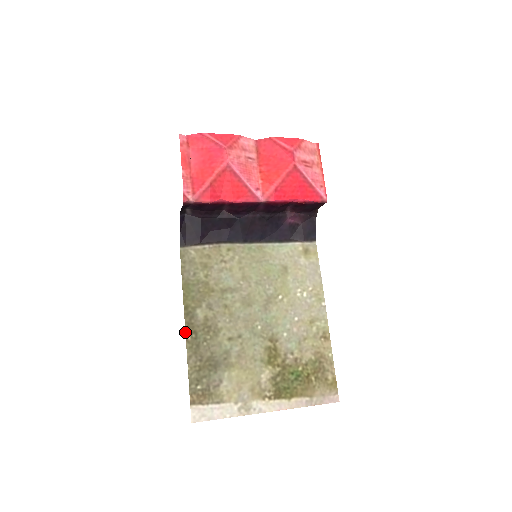
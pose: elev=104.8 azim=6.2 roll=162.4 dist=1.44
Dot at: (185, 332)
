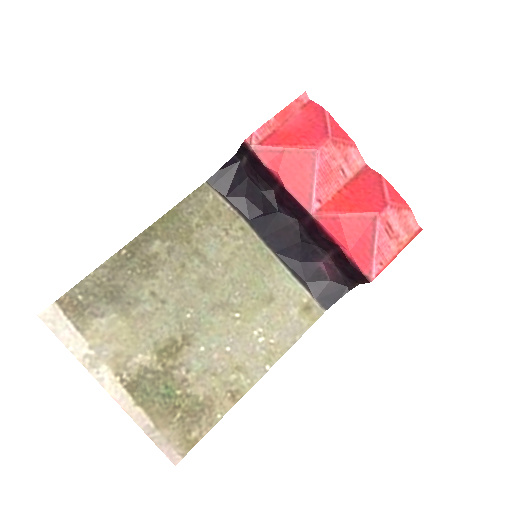
Dot at: occluded
